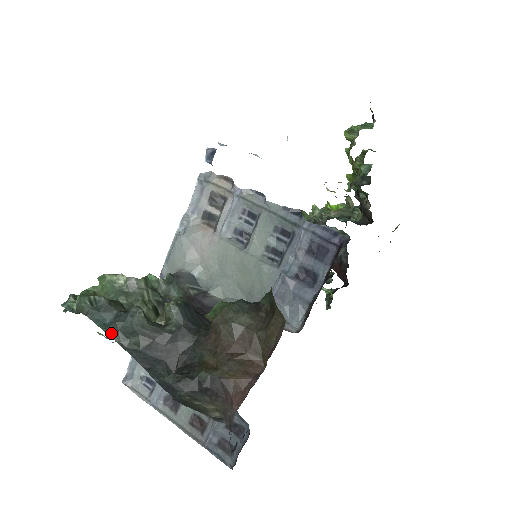
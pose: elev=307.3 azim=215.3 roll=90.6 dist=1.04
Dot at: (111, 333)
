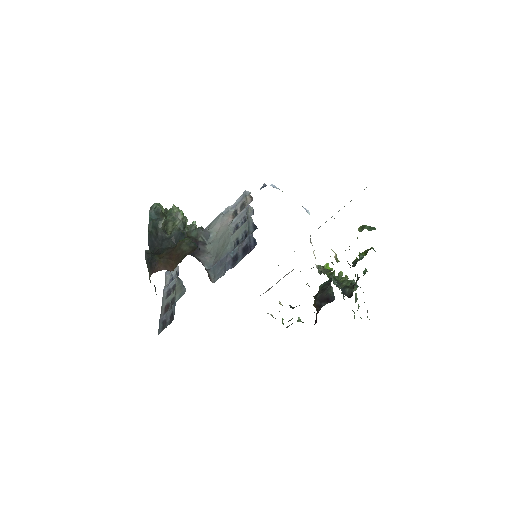
Dot at: (150, 222)
